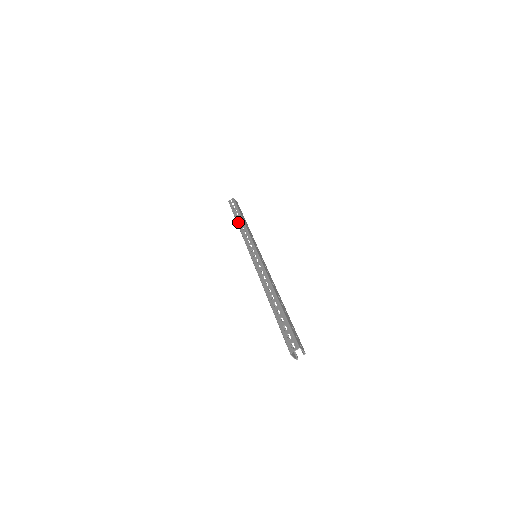
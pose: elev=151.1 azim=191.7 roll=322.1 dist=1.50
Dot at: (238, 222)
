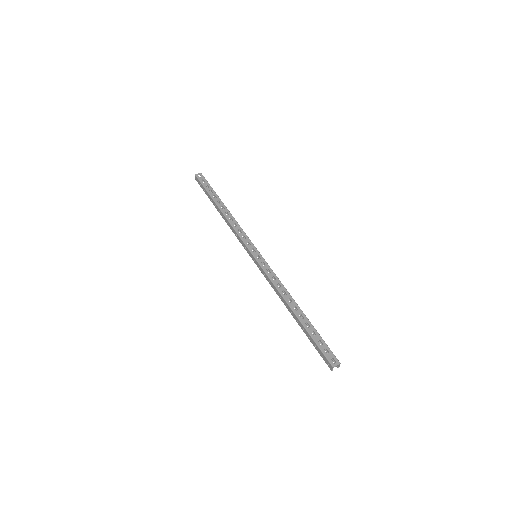
Dot at: (221, 208)
